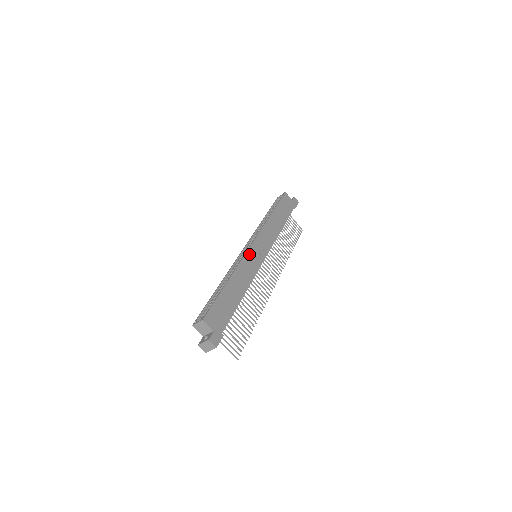
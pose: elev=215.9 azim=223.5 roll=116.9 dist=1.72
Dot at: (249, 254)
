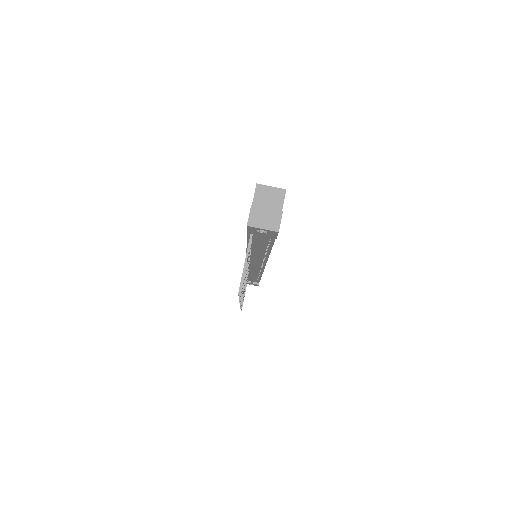
Dot at: occluded
